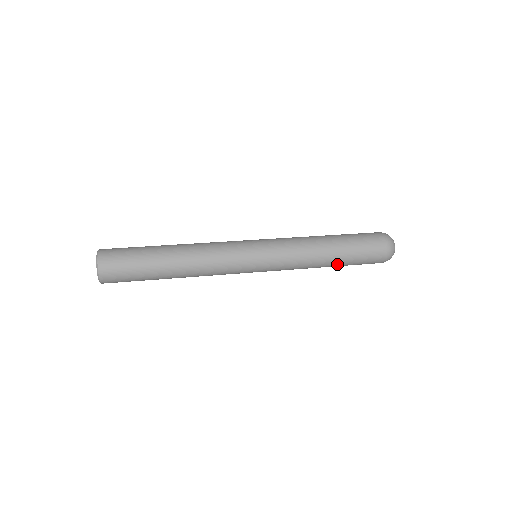
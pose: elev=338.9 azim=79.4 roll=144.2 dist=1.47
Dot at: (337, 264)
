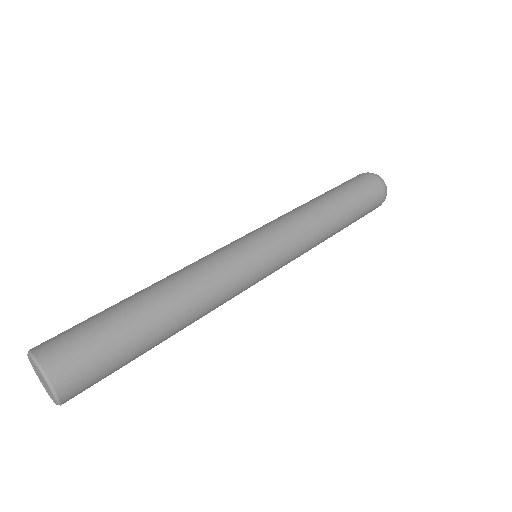
Dot at: occluded
